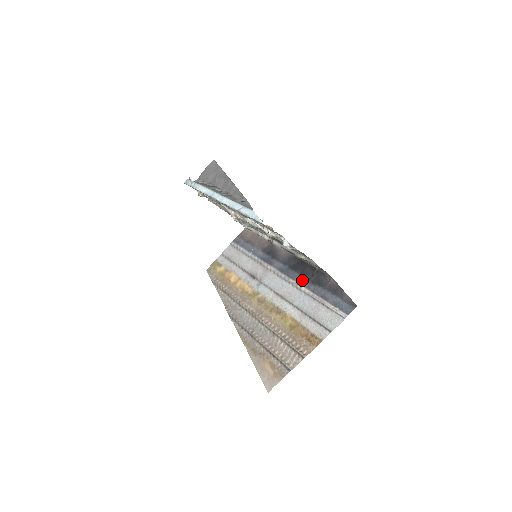
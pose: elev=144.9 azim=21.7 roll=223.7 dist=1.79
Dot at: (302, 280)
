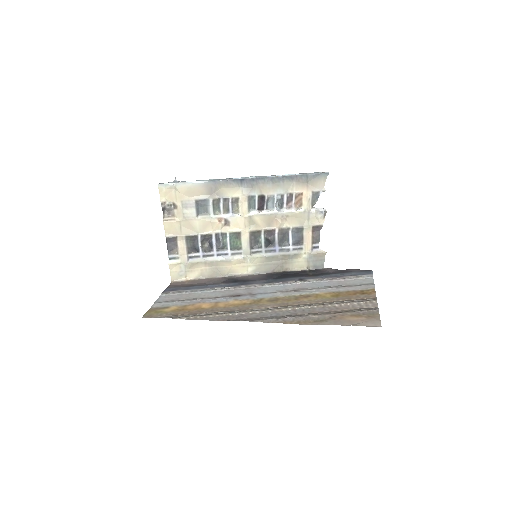
Dot at: (302, 278)
